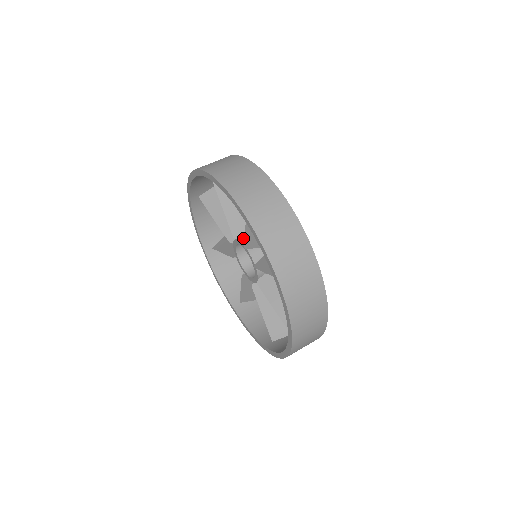
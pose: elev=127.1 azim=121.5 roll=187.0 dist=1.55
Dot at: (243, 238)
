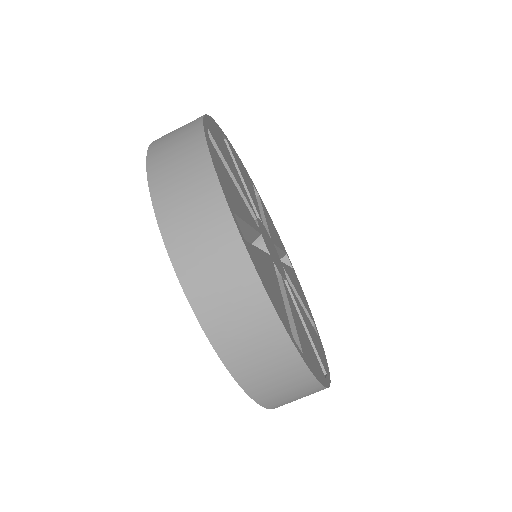
Dot at: occluded
